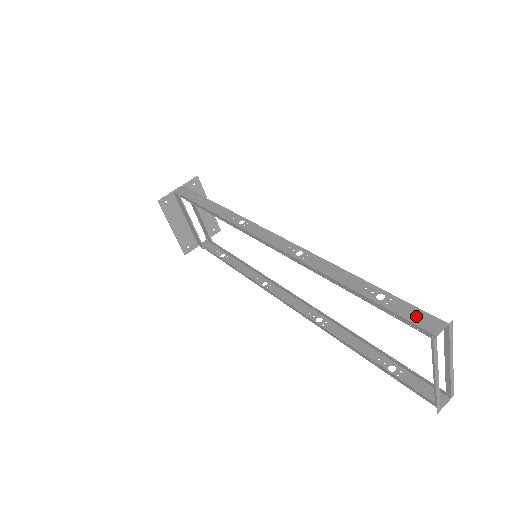
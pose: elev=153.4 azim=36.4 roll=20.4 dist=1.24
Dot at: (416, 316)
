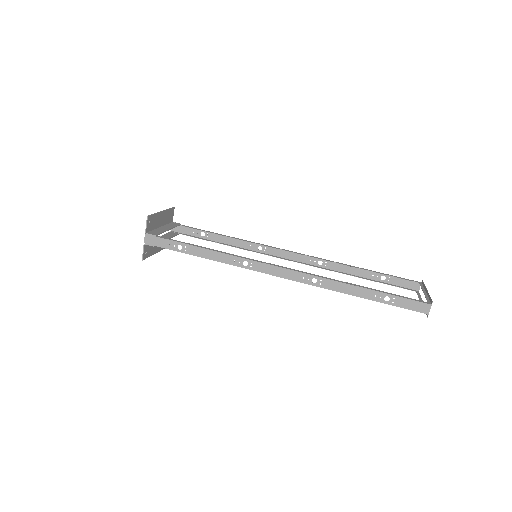
Dot at: (413, 306)
